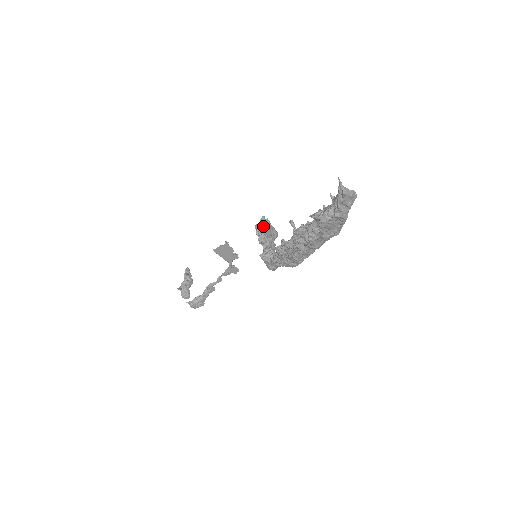
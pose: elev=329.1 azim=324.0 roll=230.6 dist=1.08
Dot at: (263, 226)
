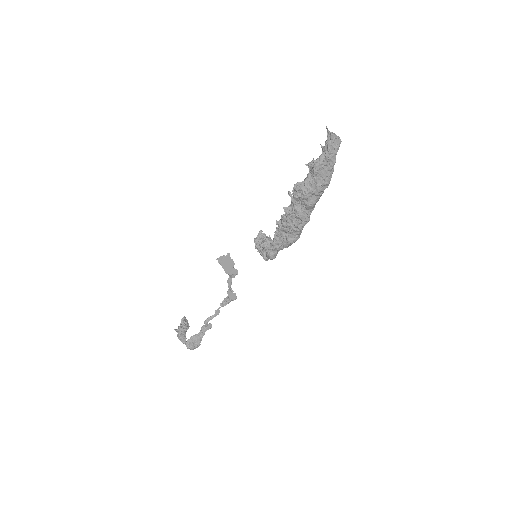
Dot at: occluded
